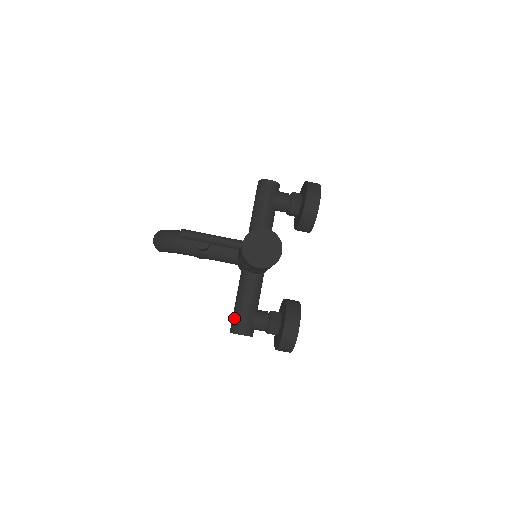
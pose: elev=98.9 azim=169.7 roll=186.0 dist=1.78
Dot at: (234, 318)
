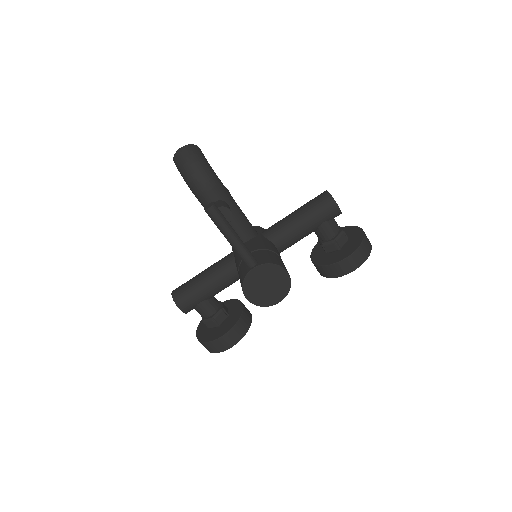
Dot at: (186, 289)
